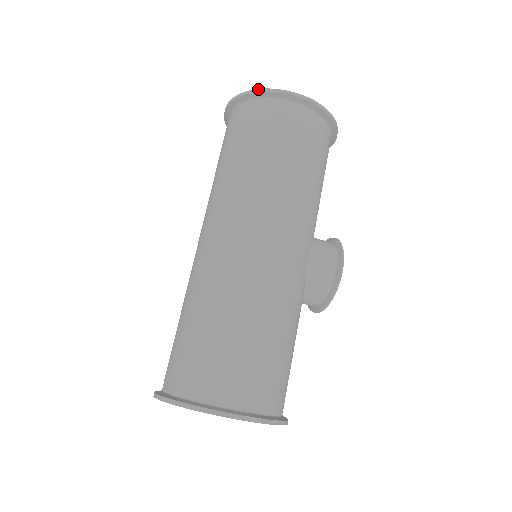
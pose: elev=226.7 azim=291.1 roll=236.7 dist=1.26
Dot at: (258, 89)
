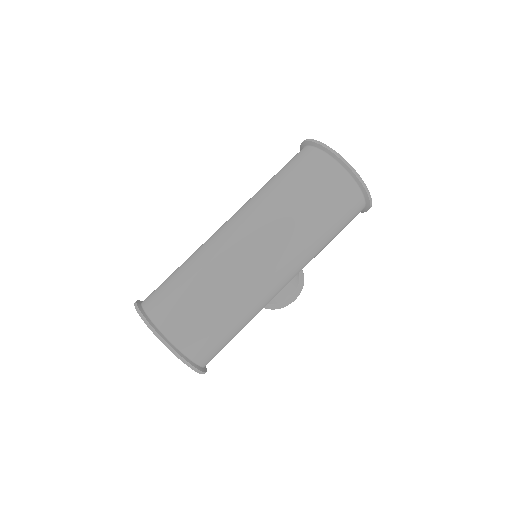
Dot at: (354, 169)
